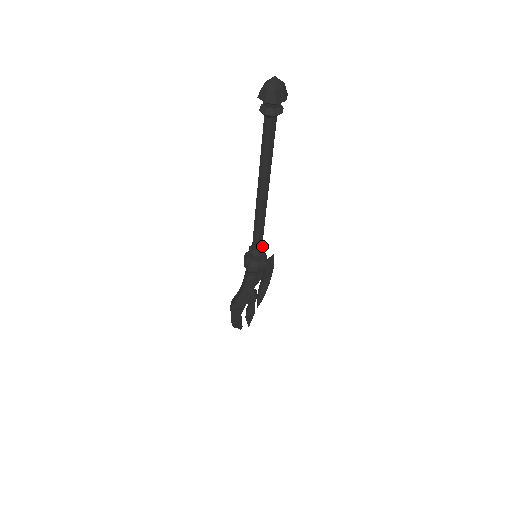
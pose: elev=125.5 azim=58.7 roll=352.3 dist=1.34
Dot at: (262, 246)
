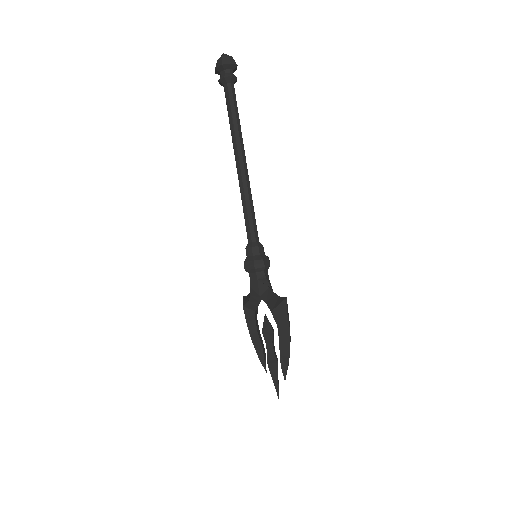
Dot at: occluded
